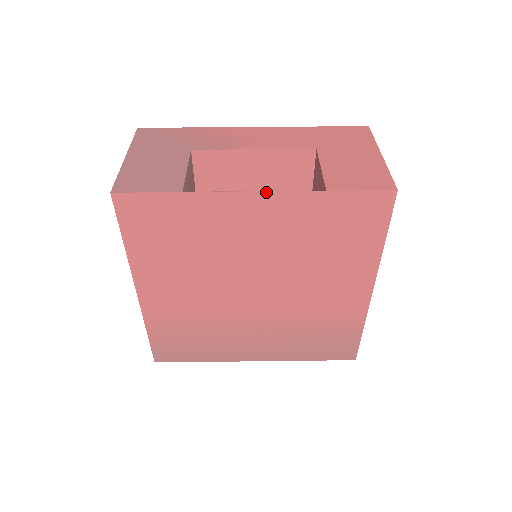
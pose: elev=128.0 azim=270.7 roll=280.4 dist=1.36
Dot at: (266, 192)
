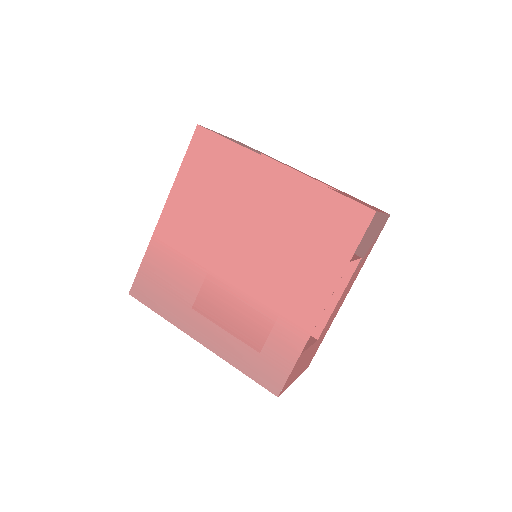
Dot at: (287, 168)
